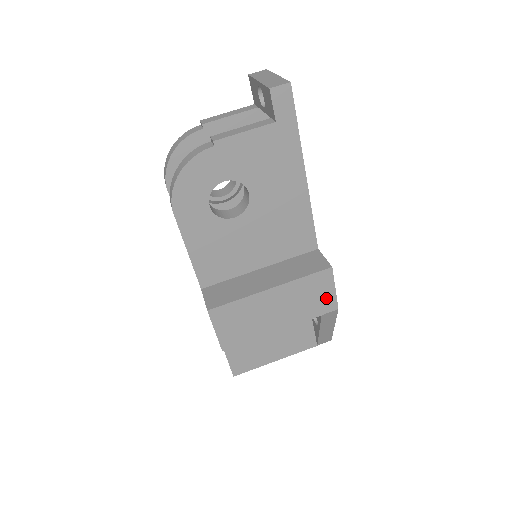
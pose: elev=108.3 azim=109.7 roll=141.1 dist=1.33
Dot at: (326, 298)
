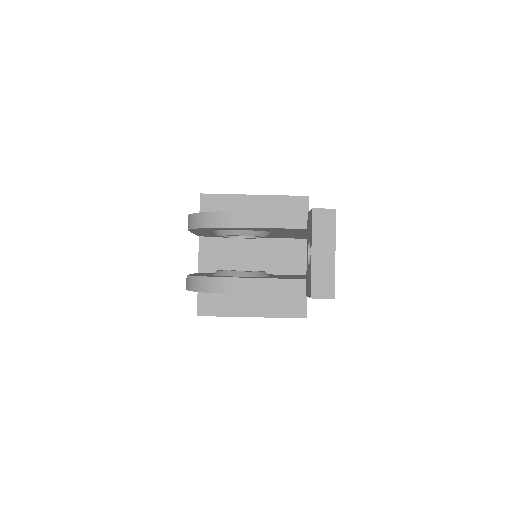
Dot at: occluded
